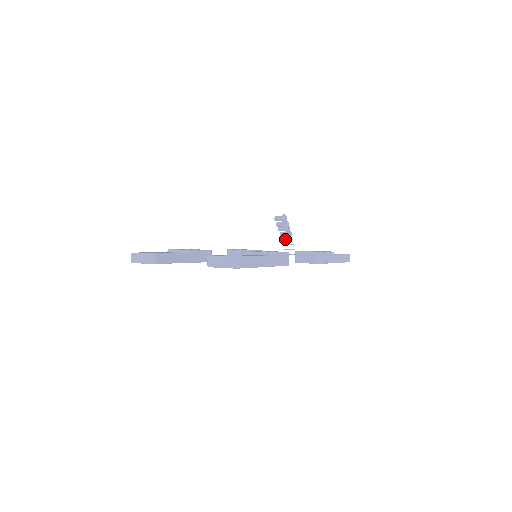
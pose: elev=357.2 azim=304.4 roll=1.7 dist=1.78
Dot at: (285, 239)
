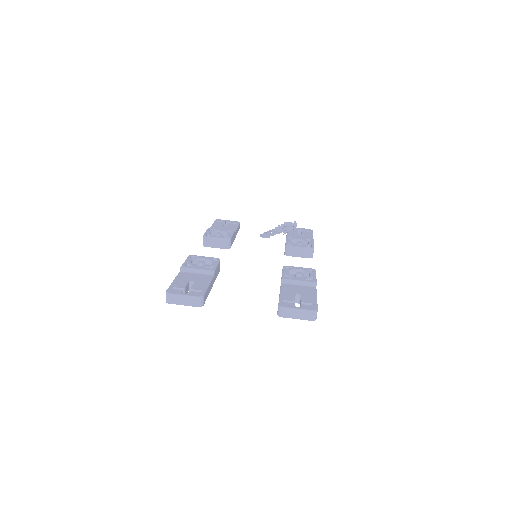
Dot at: (277, 233)
